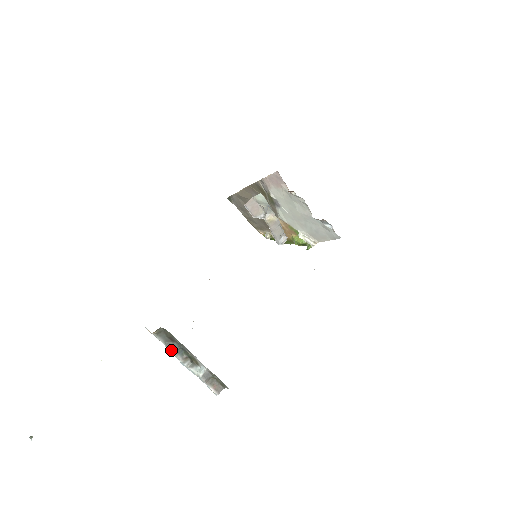
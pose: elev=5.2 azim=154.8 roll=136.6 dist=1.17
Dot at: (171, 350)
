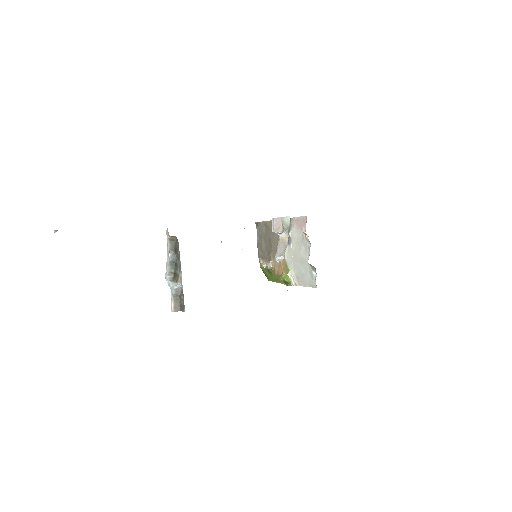
Dot at: (169, 258)
